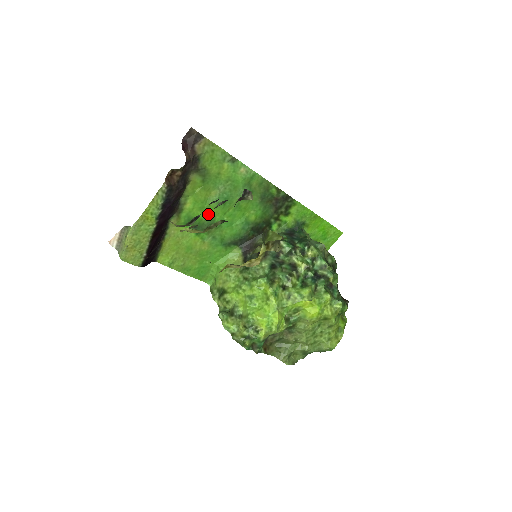
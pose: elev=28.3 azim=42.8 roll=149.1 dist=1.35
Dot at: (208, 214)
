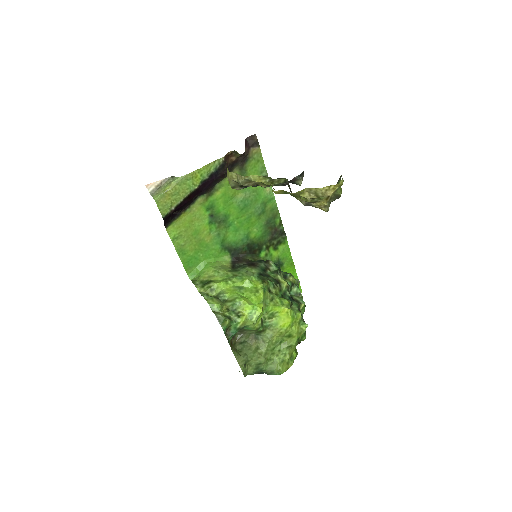
Dot at: (227, 210)
